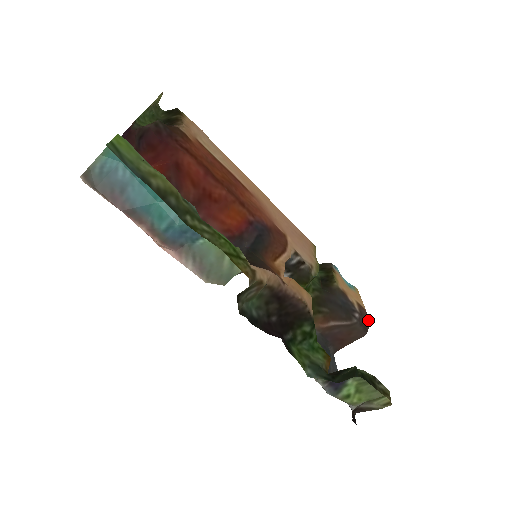
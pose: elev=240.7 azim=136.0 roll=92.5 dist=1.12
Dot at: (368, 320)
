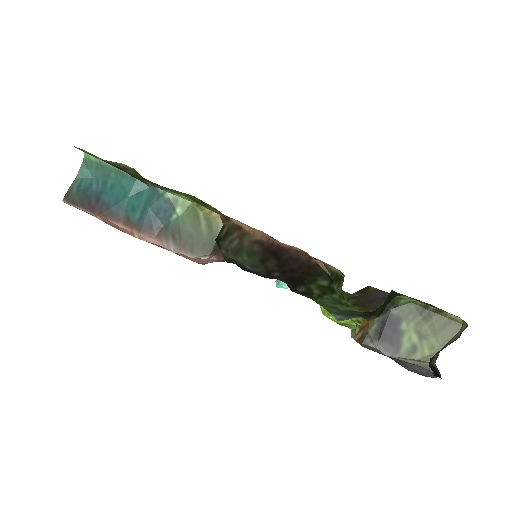
Dot at: occluded
